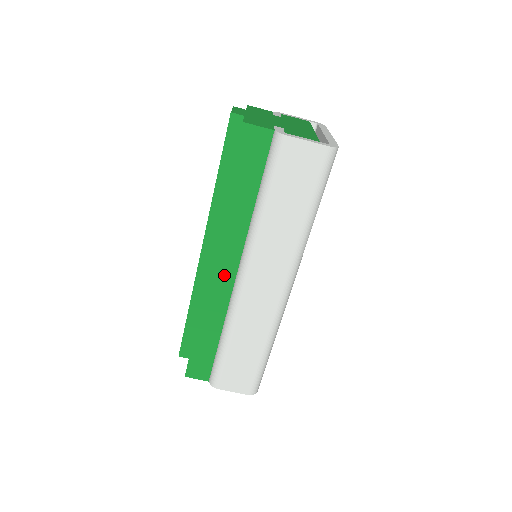
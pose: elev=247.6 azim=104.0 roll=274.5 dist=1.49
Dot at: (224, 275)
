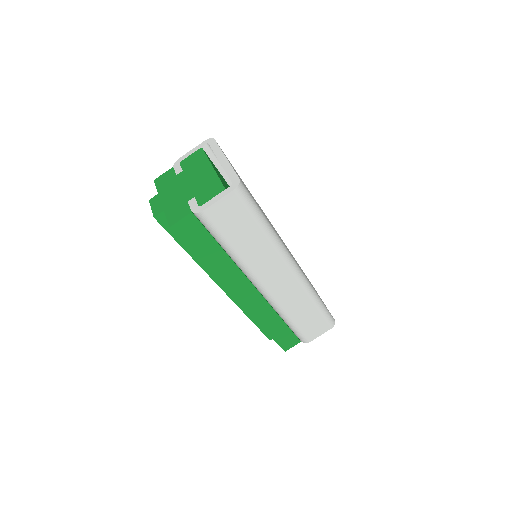
Dot at: (250, 296)
